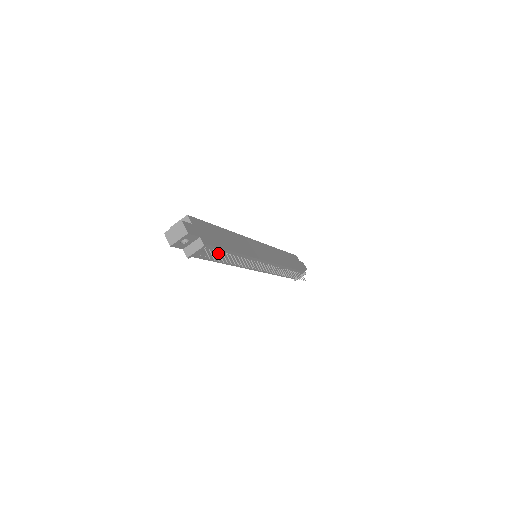
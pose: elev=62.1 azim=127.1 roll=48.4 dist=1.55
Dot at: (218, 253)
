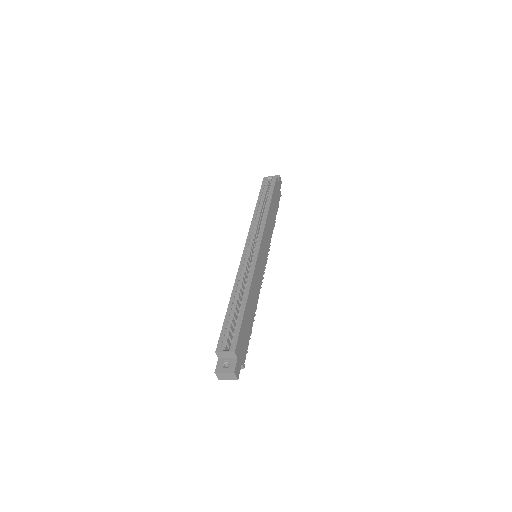
Dot at: occluded
